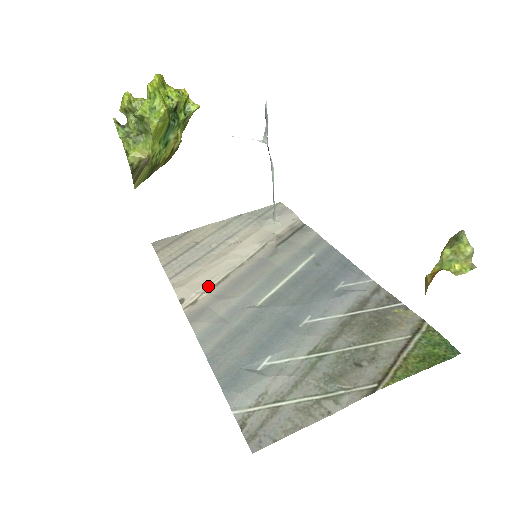
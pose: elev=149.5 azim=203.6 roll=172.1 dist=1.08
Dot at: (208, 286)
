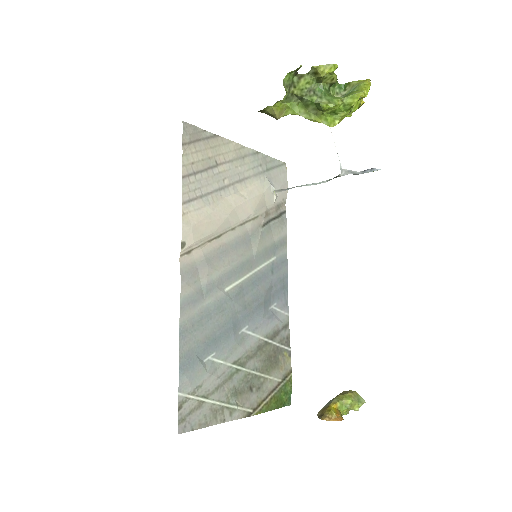
Dot at: (206, 240)
